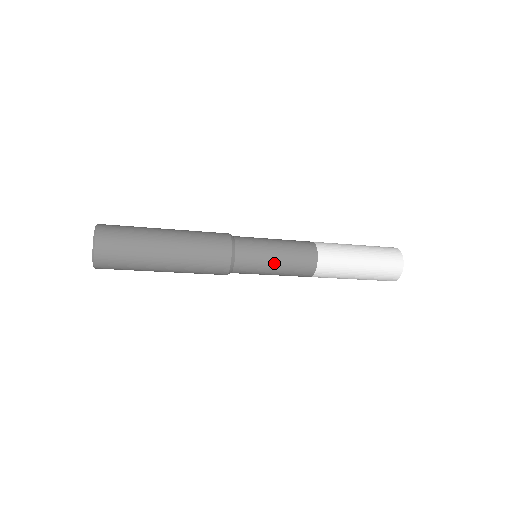
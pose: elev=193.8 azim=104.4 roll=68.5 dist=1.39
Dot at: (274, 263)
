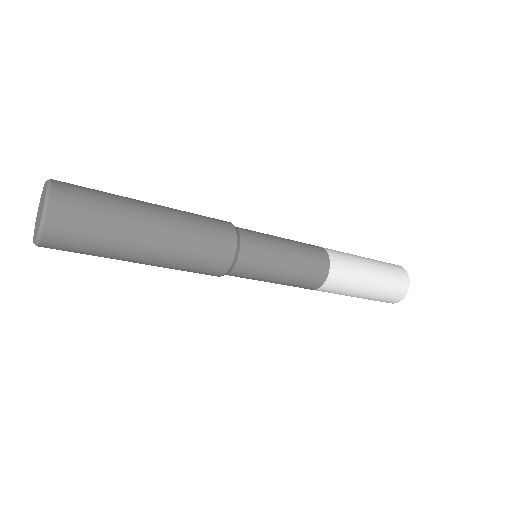
Dot at: (274, 280)
